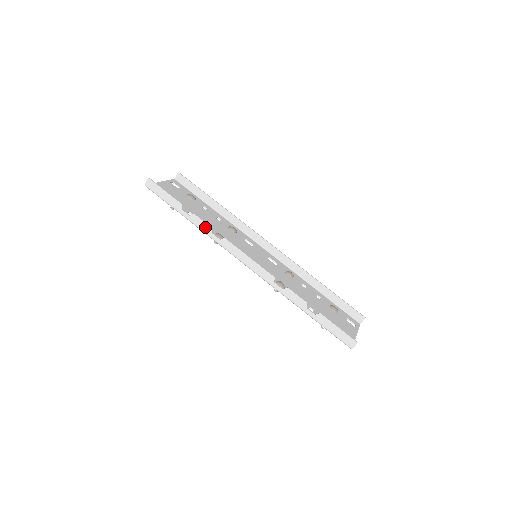
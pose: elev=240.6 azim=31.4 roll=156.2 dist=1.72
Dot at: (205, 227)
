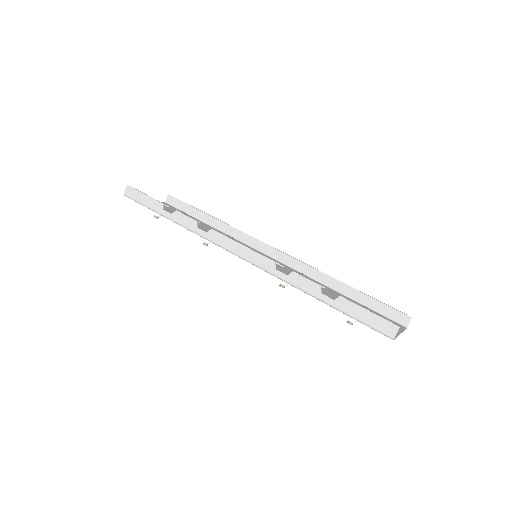
Dot at: (189, 222)
